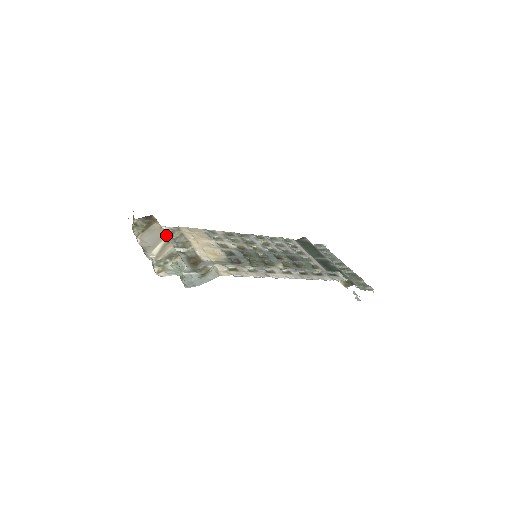
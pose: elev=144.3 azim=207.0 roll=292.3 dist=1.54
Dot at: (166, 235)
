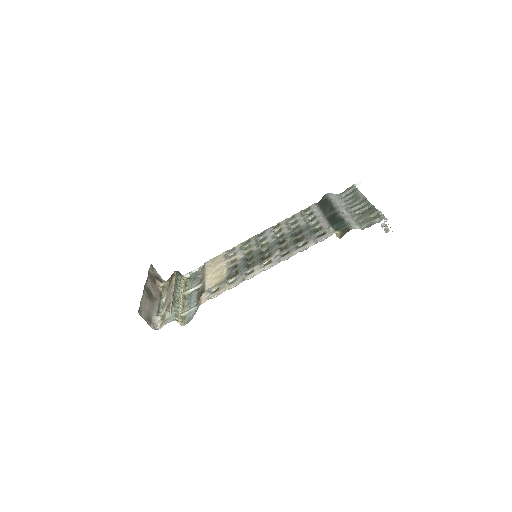
Dot at: (173, 288)
